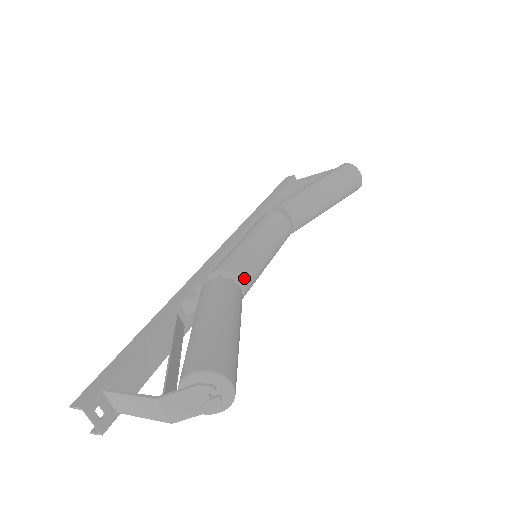
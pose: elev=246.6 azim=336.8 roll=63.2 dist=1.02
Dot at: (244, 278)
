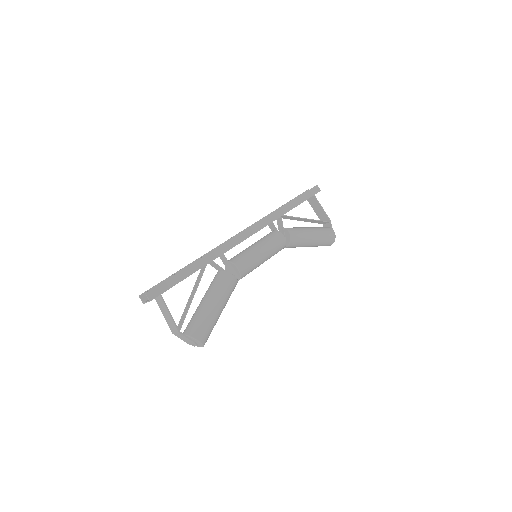
Dot at: occluded
